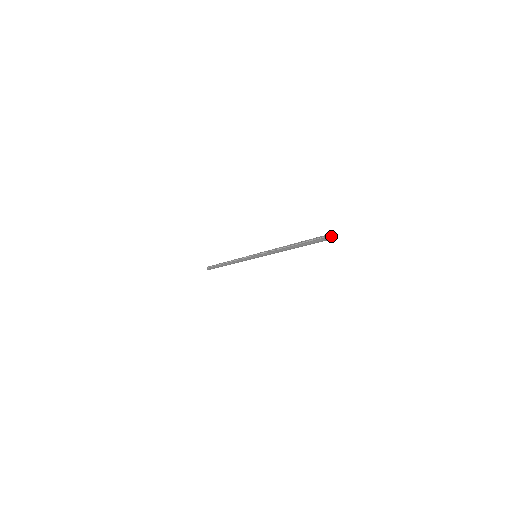
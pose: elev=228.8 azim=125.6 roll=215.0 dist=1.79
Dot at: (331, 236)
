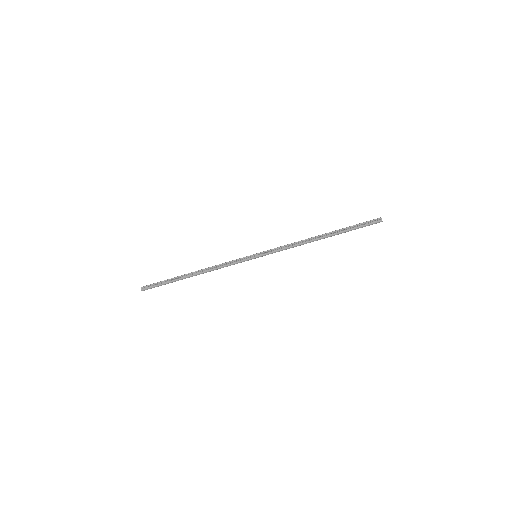
Dot at: occluded
